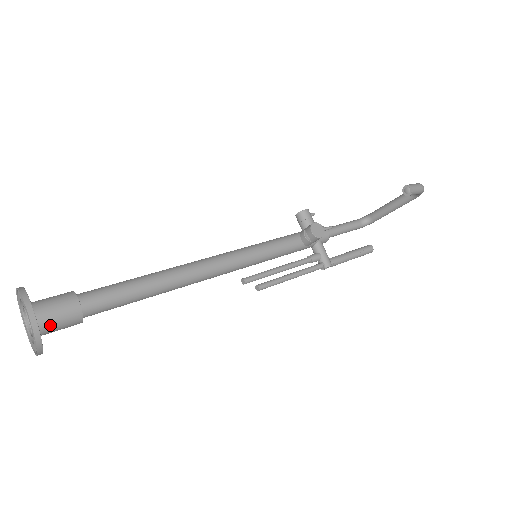
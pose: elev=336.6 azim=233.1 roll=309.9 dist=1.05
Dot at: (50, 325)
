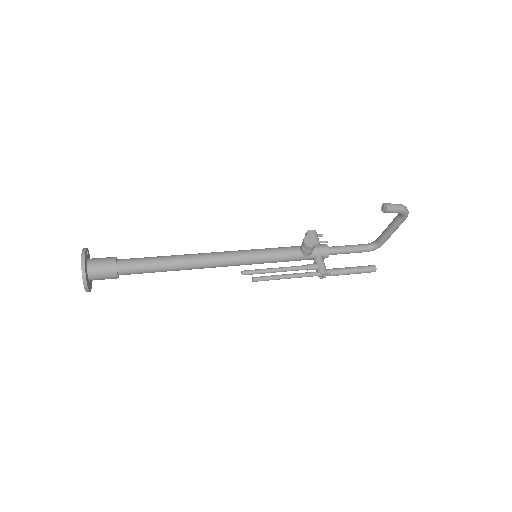
Dot at: (96, 272)
